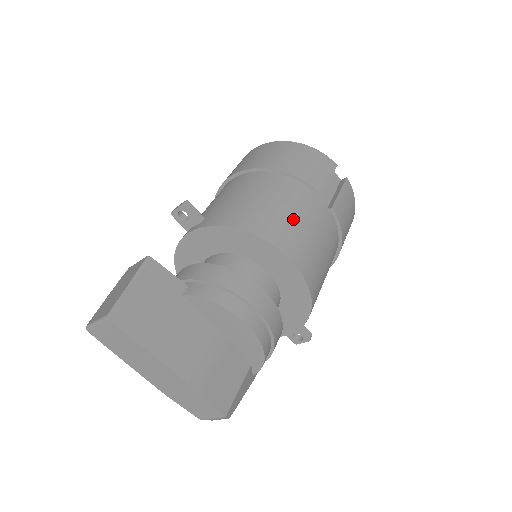
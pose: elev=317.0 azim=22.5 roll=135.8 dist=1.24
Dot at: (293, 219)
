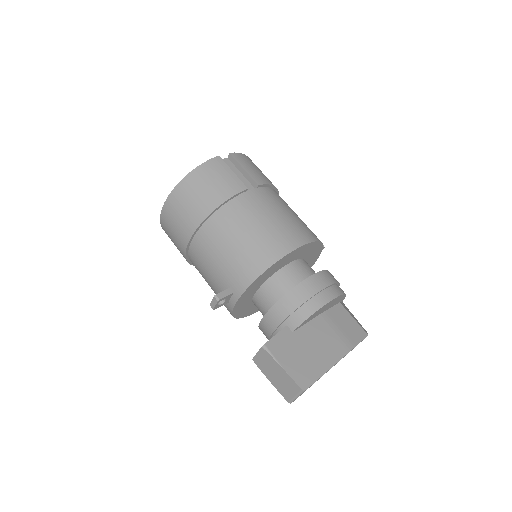
Dot at: (266, 226)
